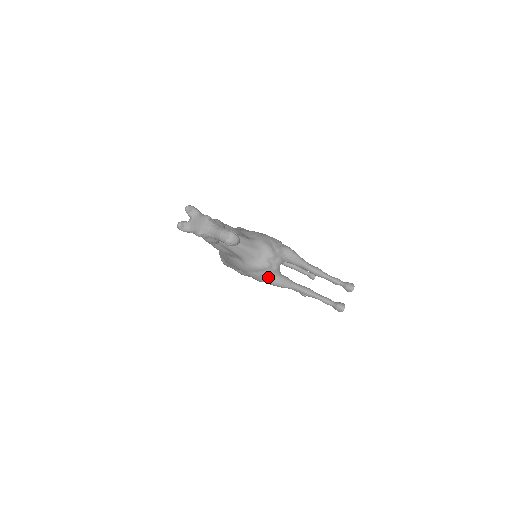
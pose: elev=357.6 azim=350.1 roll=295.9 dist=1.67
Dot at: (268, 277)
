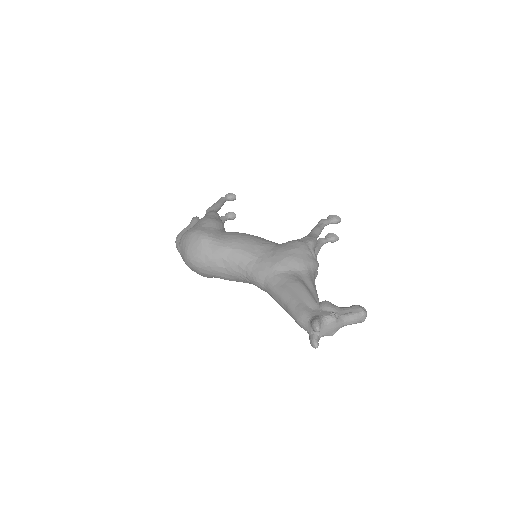
Dot at: occluded
